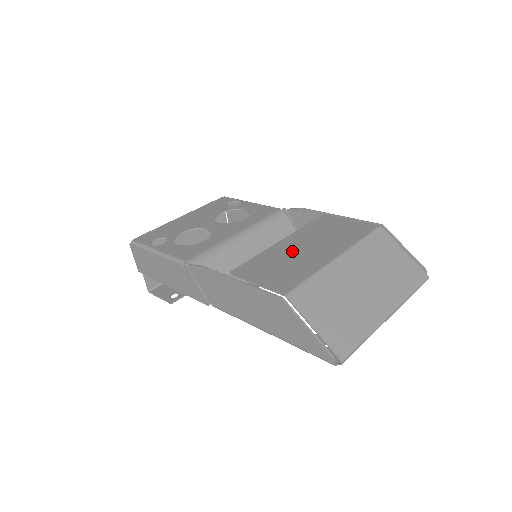
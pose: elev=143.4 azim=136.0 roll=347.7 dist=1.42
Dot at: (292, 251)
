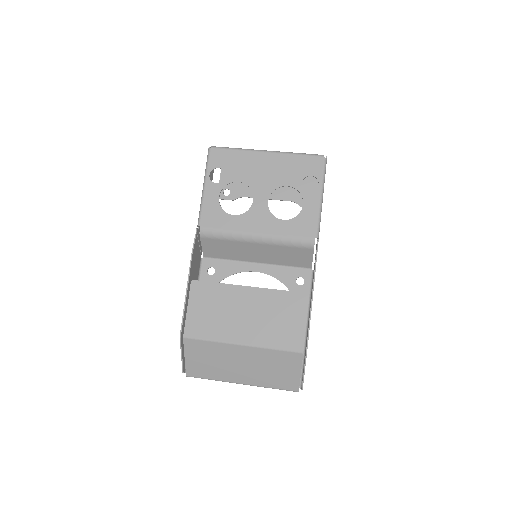
Dot at: (237, 306)
